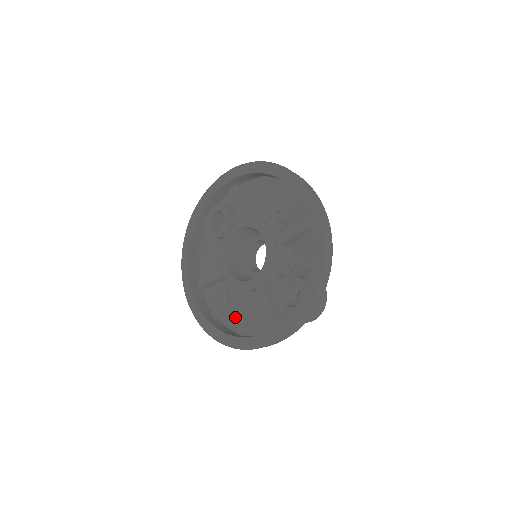
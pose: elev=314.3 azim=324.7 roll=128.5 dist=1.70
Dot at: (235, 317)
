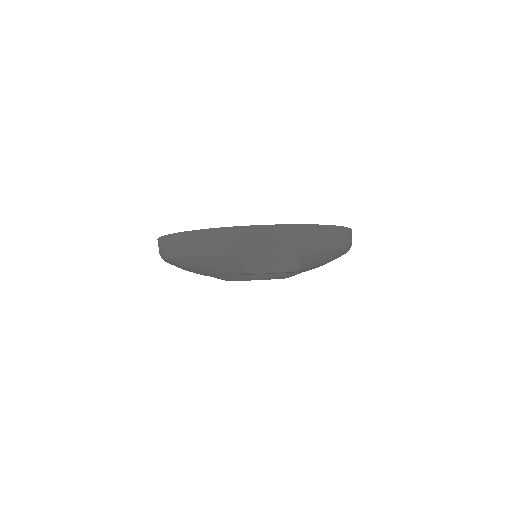
Dot at: occluded
